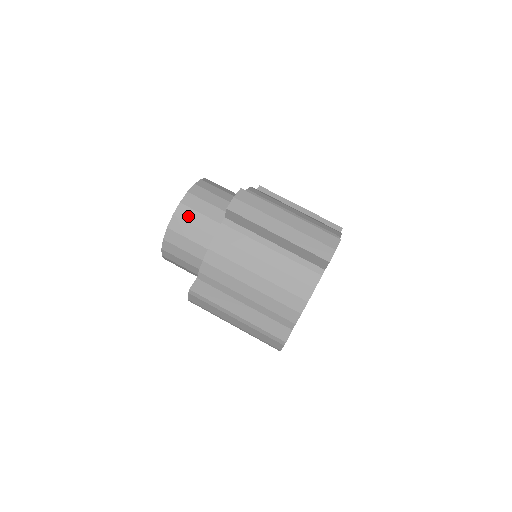
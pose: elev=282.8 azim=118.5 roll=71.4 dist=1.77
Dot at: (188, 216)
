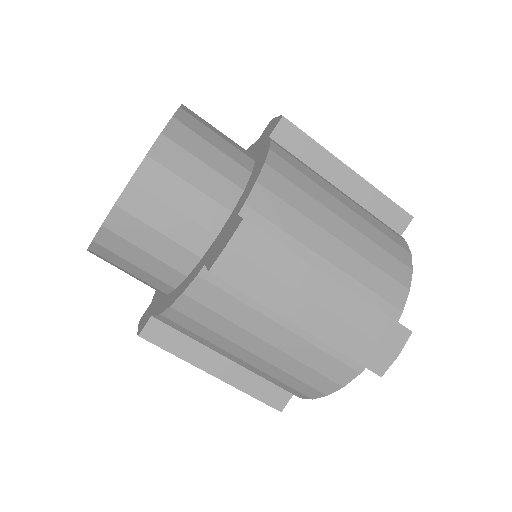
Dot at: (132, 232)
